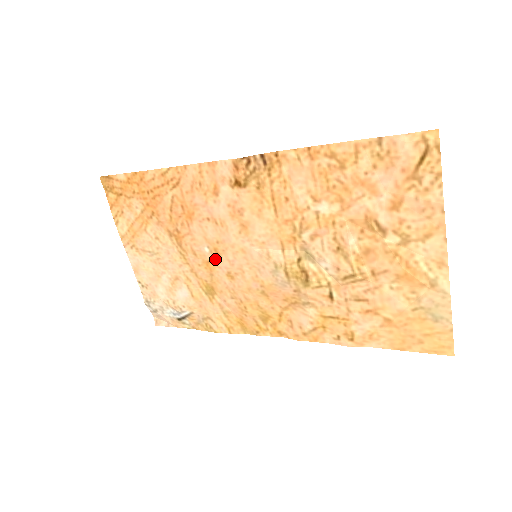
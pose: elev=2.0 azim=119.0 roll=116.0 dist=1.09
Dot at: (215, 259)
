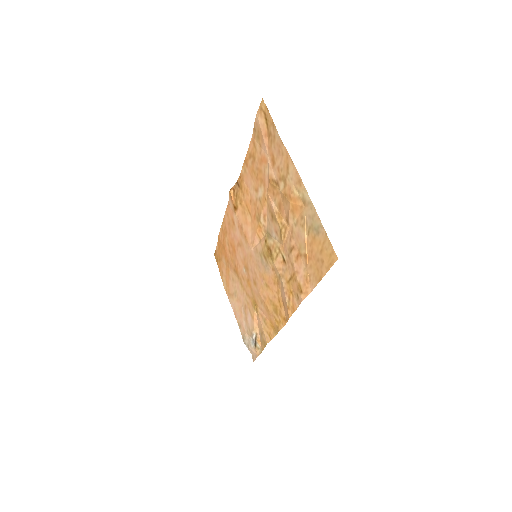
Dot at: (248, 275)
